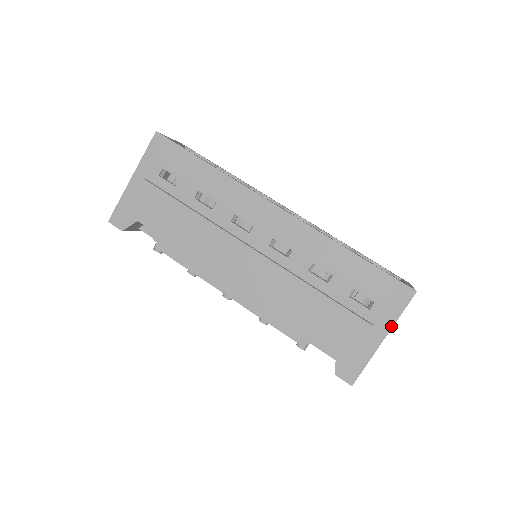
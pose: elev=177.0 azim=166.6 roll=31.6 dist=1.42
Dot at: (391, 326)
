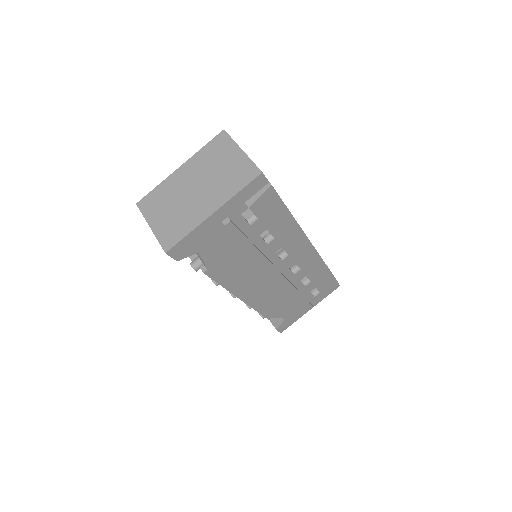
Dot at: occluded
